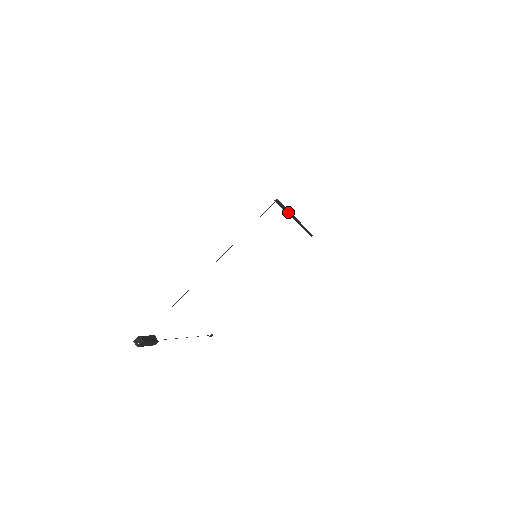
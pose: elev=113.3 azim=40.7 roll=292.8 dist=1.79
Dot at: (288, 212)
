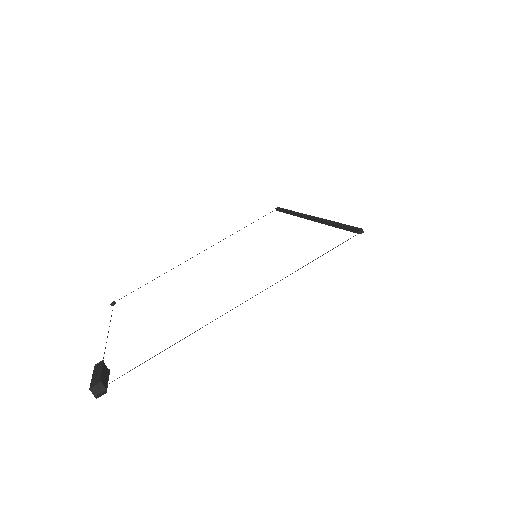
Dot at: (333, 225)
